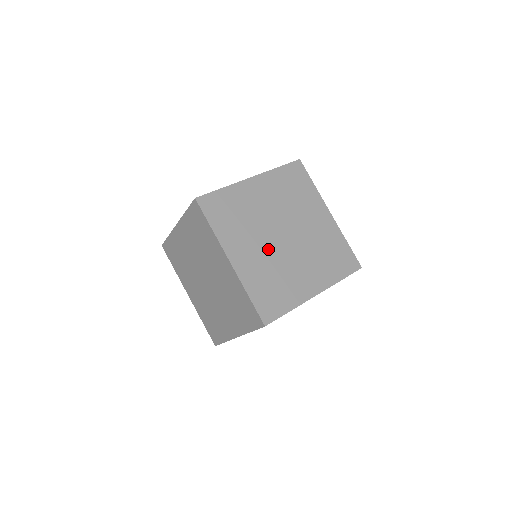
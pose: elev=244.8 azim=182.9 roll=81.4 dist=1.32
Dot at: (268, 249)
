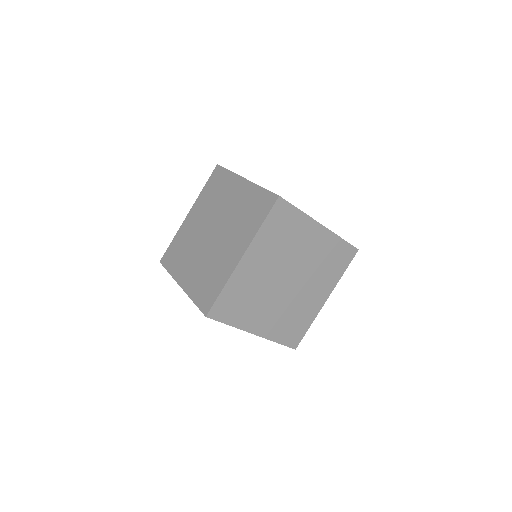
Dot at: (270, 277)
